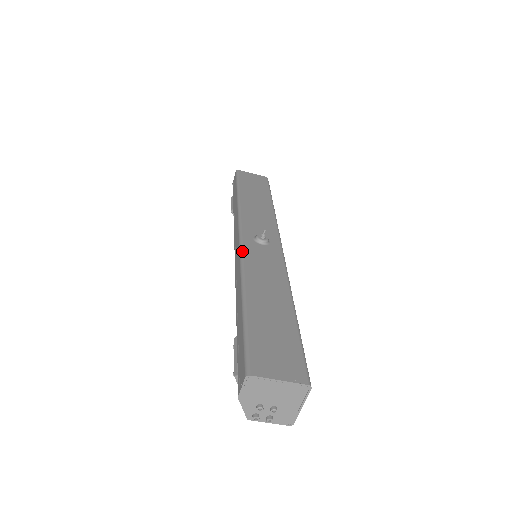
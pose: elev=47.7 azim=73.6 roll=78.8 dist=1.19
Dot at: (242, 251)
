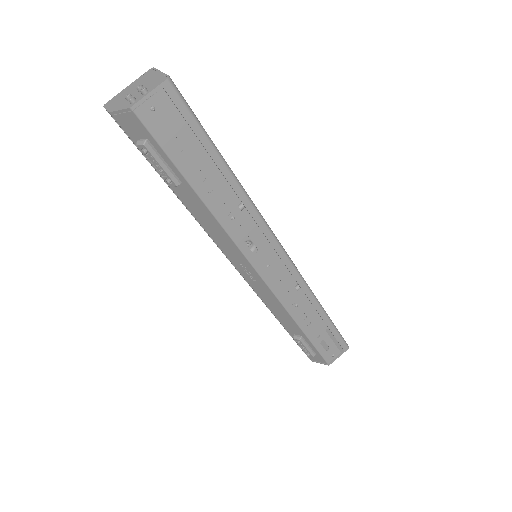
Dot at: occluded
